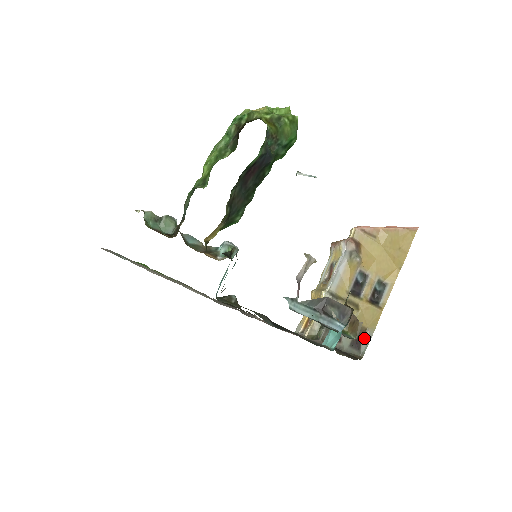
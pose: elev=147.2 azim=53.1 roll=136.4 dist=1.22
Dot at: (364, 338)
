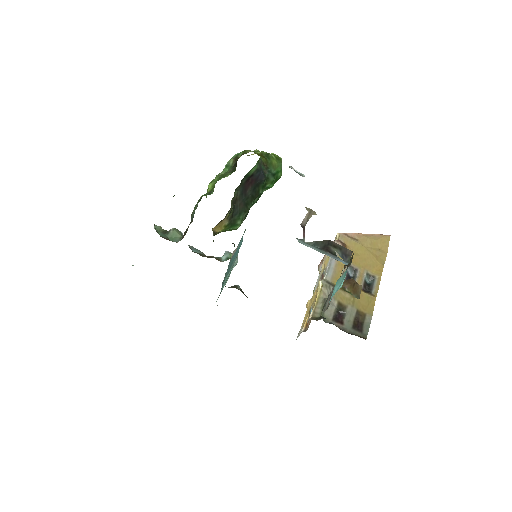
Dot at: (364, 322)
